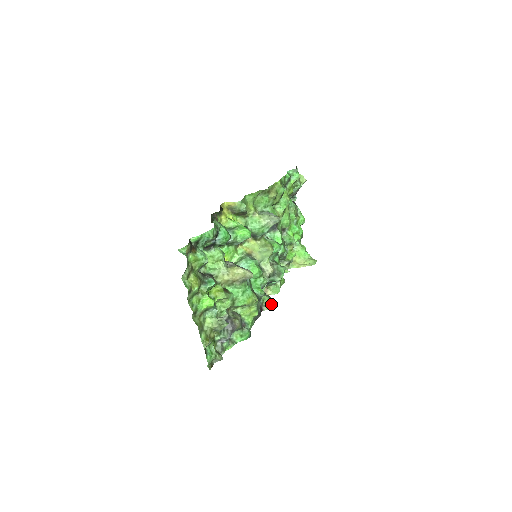
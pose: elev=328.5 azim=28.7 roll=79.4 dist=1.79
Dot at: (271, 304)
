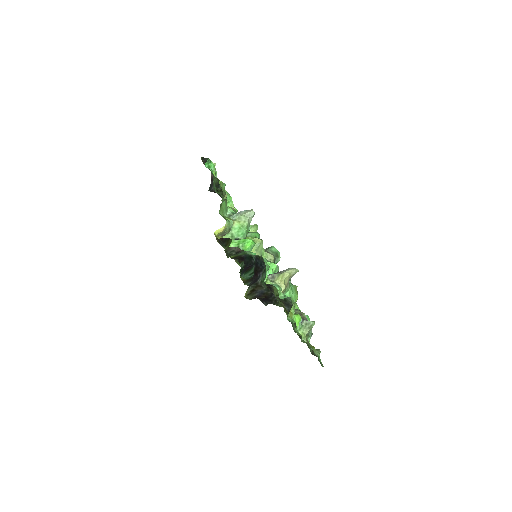
Dot at: occluded
